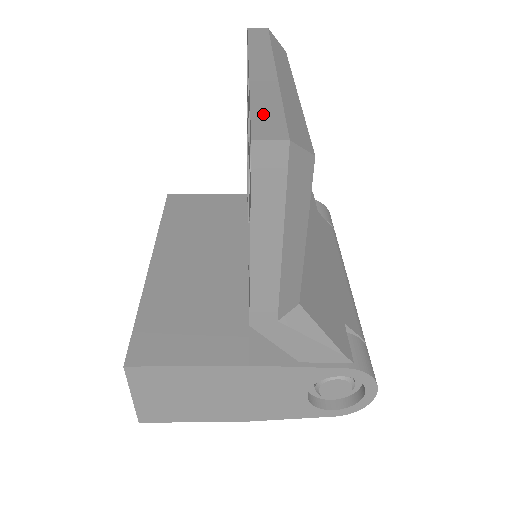
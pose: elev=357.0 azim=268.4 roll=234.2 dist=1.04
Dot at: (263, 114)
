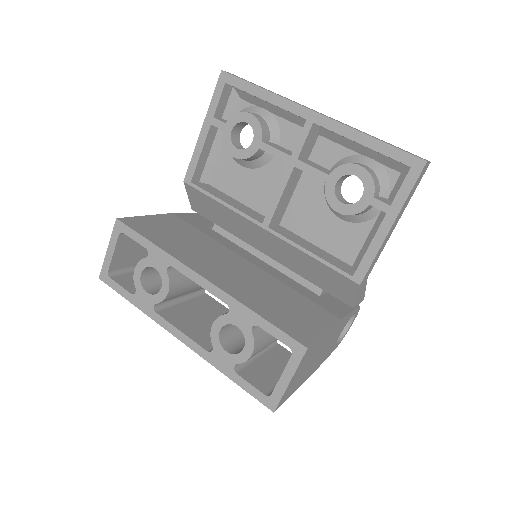
Dot at: occluded
